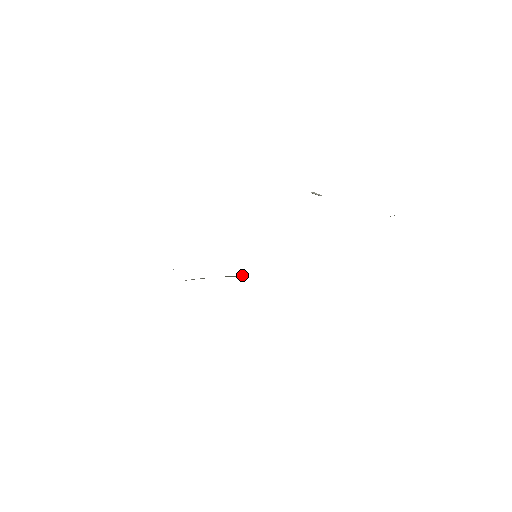
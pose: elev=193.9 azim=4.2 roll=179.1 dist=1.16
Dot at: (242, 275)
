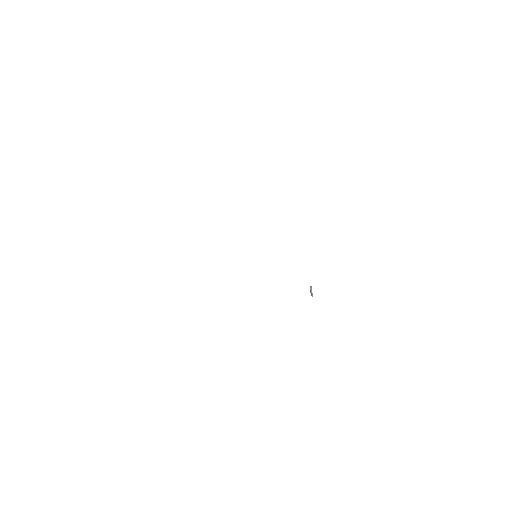
Dot at: occluded
